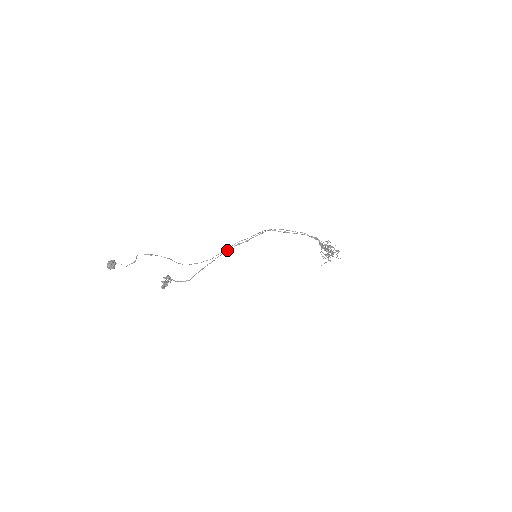
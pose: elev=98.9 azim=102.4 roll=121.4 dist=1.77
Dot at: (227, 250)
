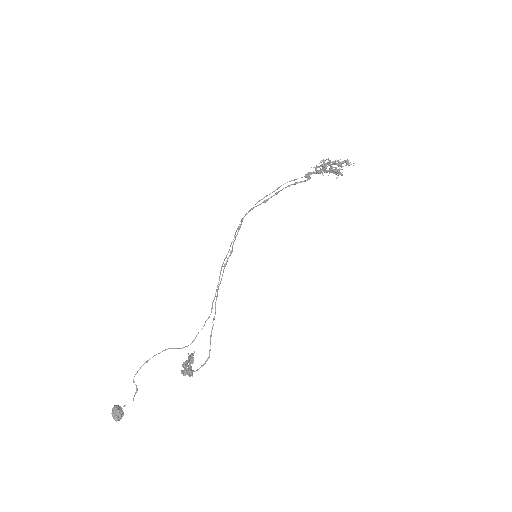
Dot at: (219, 284)
